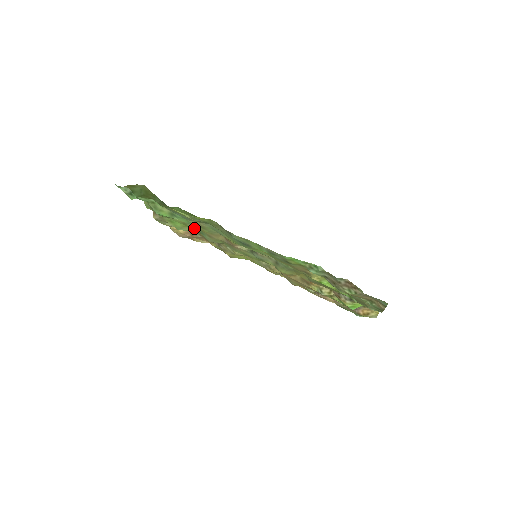
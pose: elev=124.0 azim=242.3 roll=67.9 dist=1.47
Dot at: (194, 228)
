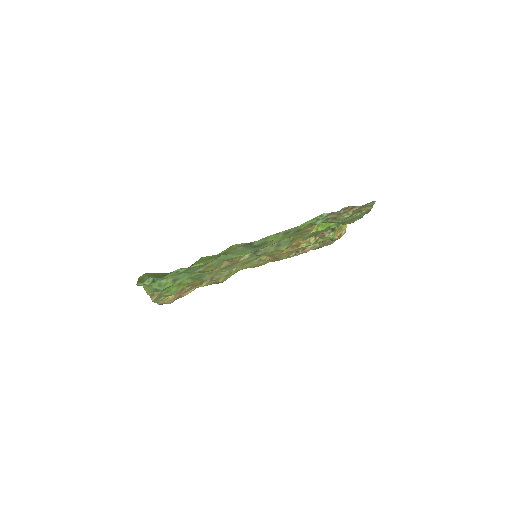
Dot at: (189, 281)
